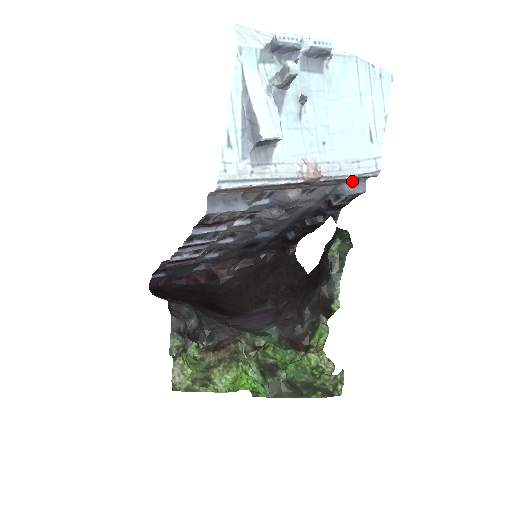
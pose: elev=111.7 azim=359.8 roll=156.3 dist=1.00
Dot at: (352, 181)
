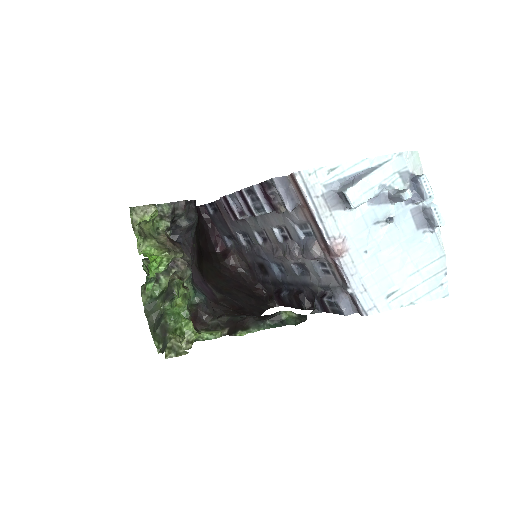
Dot at: (349, 299)
